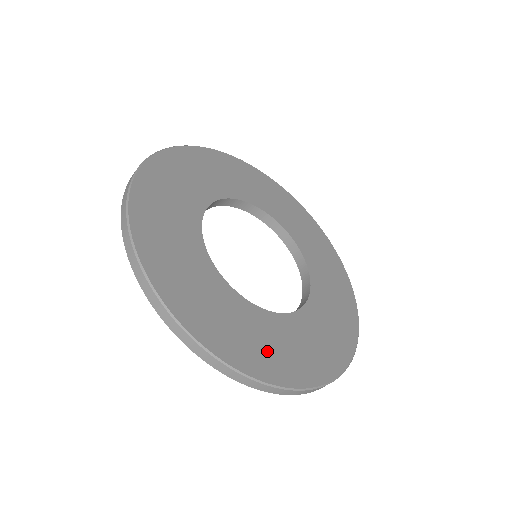
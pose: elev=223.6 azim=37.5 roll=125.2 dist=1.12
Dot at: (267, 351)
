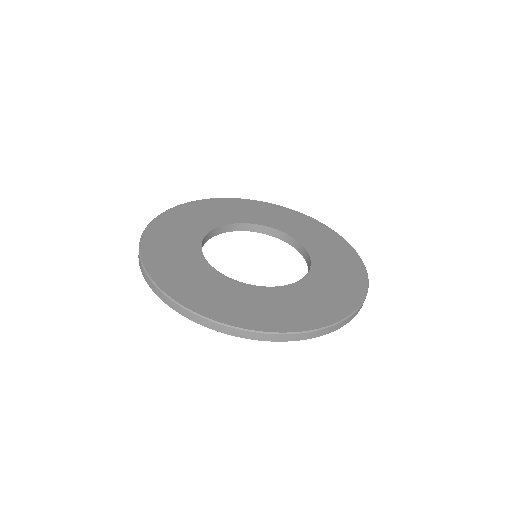
Dot at: (309, 309)
